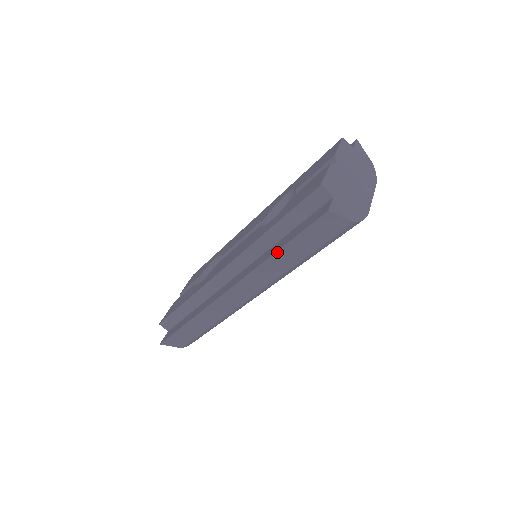
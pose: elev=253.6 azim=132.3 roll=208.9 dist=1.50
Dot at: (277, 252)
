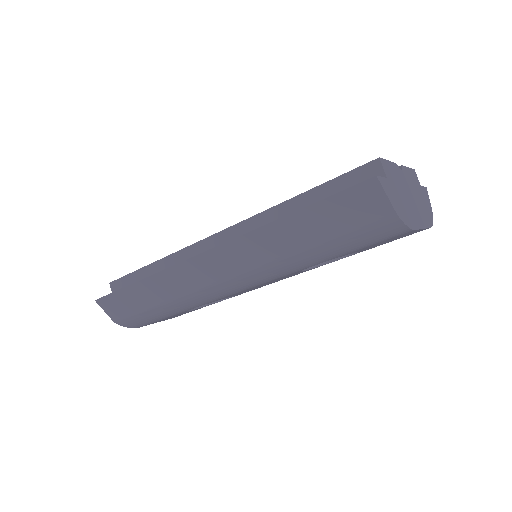
Dot at: (289, 216)
